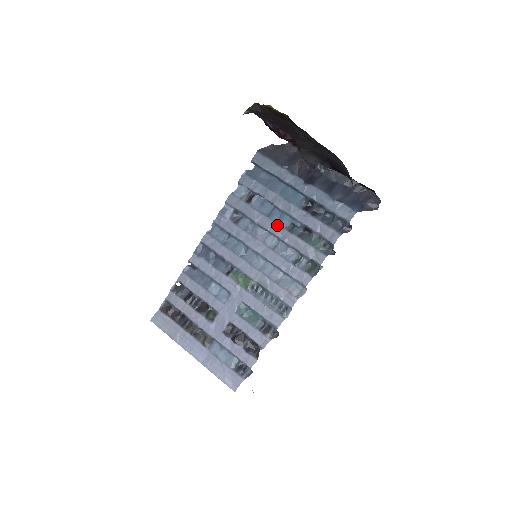
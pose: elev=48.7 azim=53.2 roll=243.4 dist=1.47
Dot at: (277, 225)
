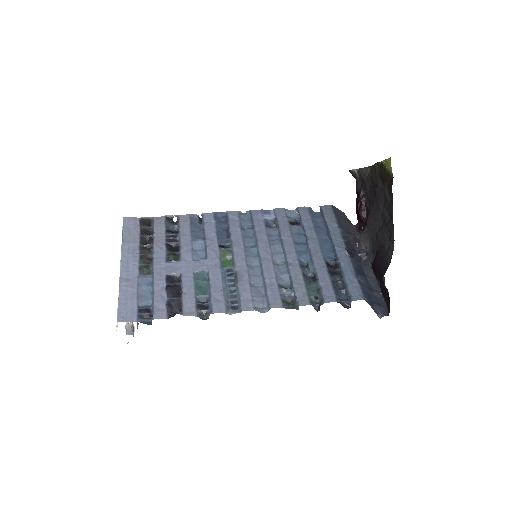
Dot at: (295, 253)
